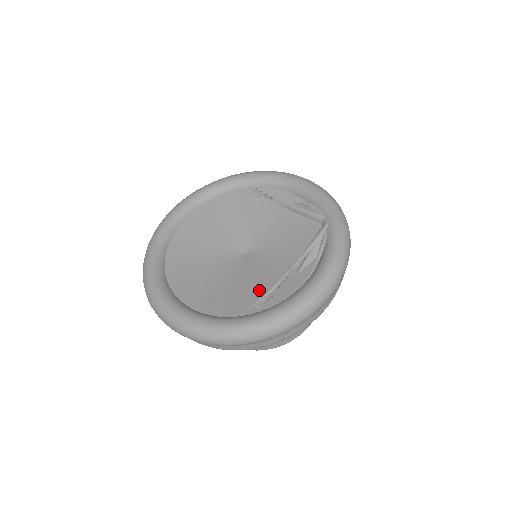
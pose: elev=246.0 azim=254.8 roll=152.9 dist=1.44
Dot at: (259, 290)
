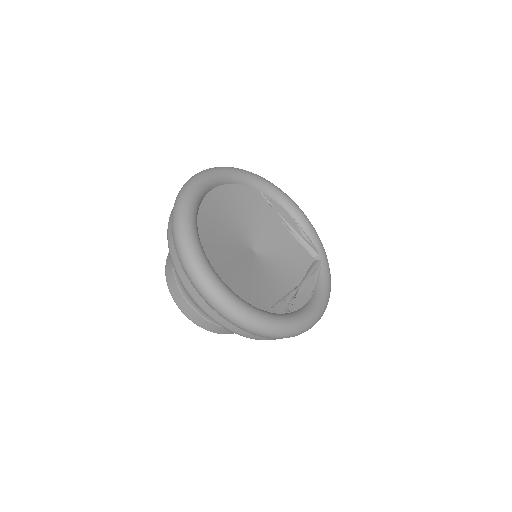
Dot at: (274, 293)
